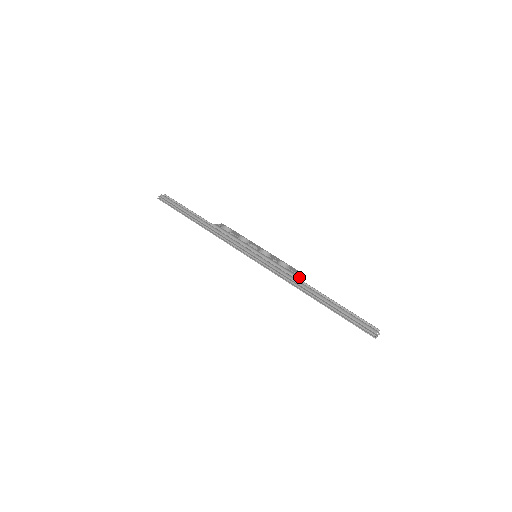
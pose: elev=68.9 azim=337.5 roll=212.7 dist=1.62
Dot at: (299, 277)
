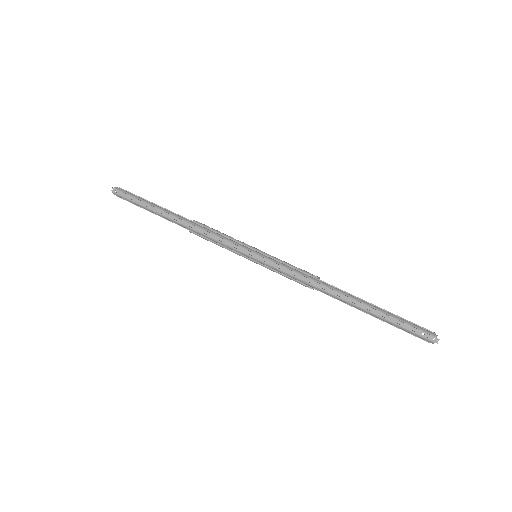
Dot at: occluded
